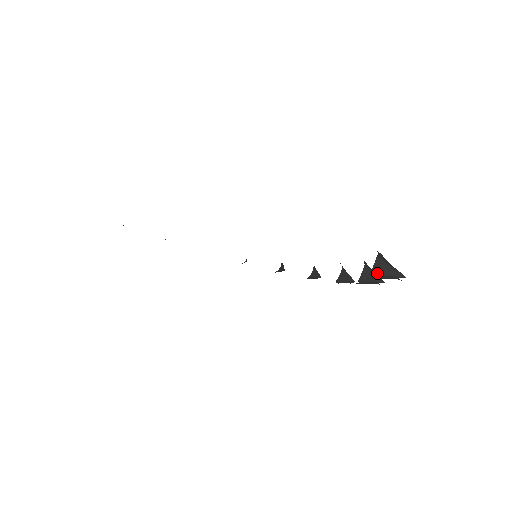
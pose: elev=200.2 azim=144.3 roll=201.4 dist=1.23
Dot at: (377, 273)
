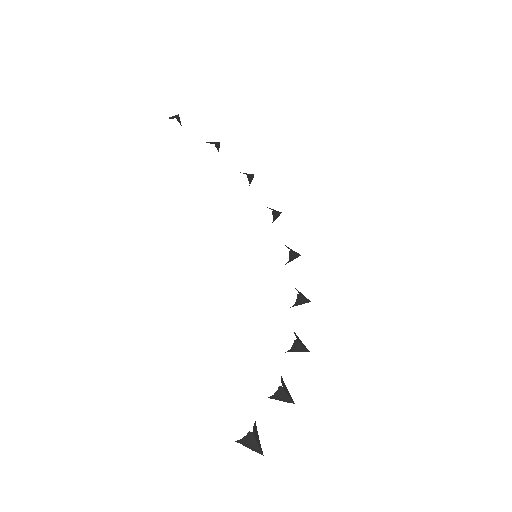
Dot at: occluded
